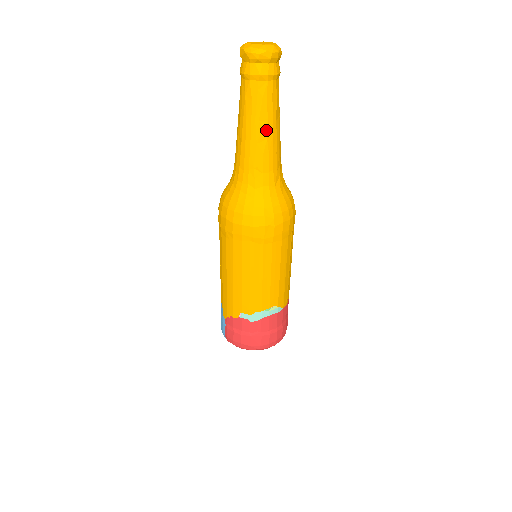
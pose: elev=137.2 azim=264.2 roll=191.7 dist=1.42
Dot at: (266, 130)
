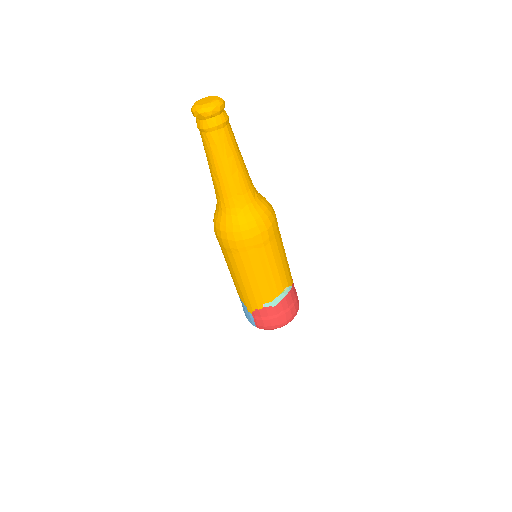
Dot at: (235, 163)
